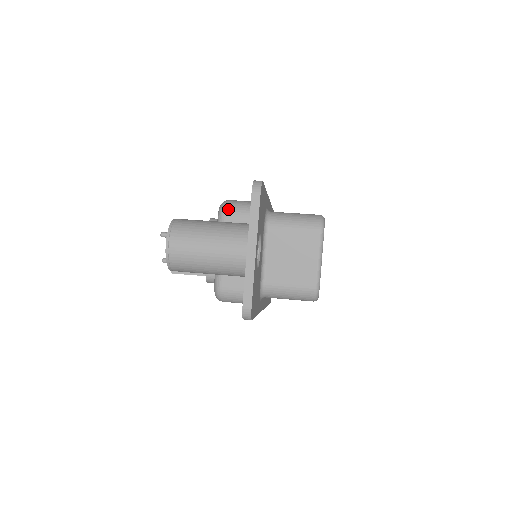
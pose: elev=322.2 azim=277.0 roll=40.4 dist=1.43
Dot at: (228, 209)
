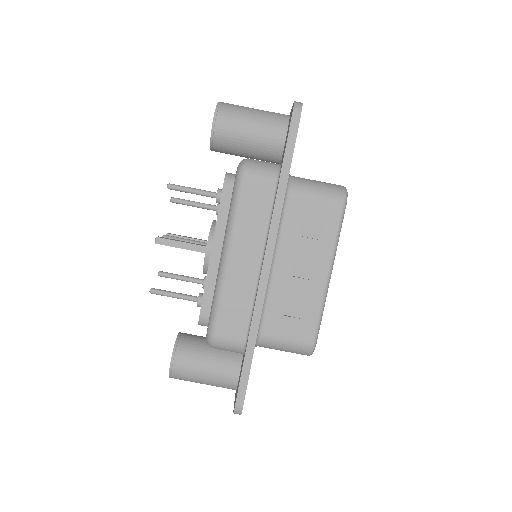
Dot at: occluded
